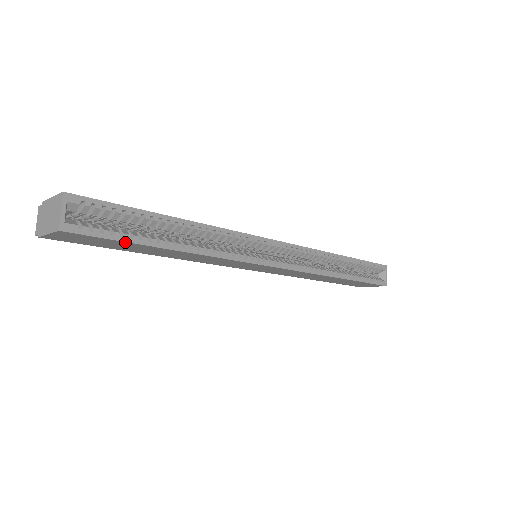
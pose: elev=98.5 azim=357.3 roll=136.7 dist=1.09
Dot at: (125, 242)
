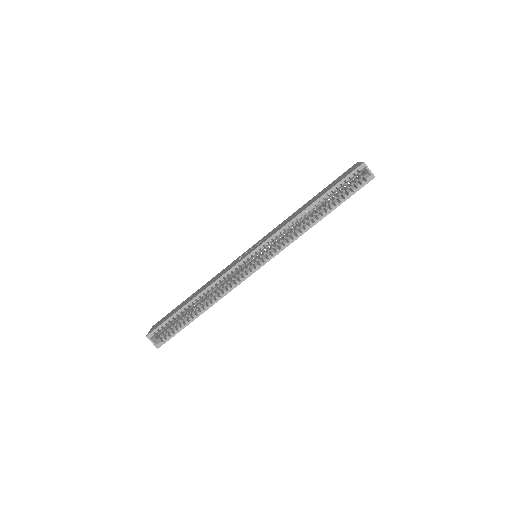
Dot at: occluded
